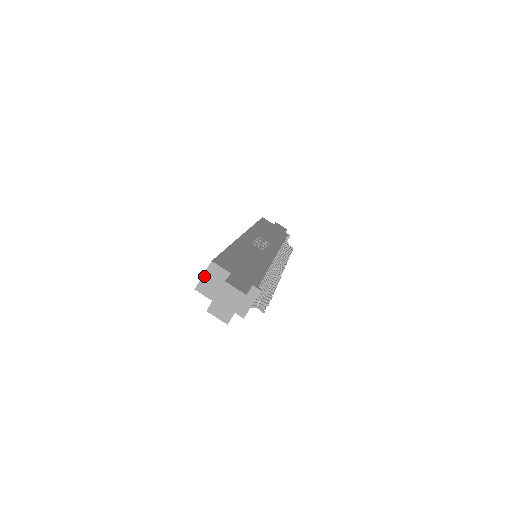
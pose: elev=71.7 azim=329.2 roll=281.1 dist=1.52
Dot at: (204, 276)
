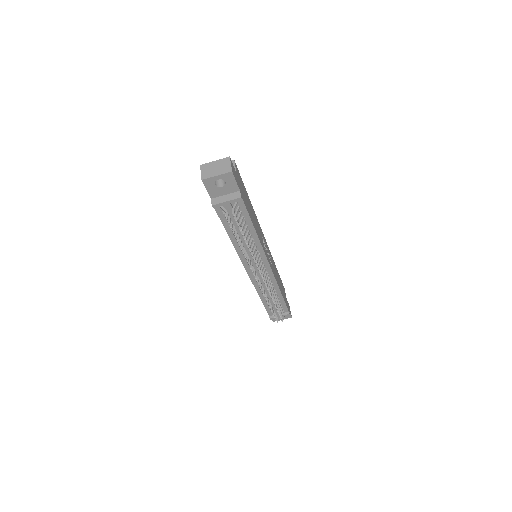
Dot at: occluded
